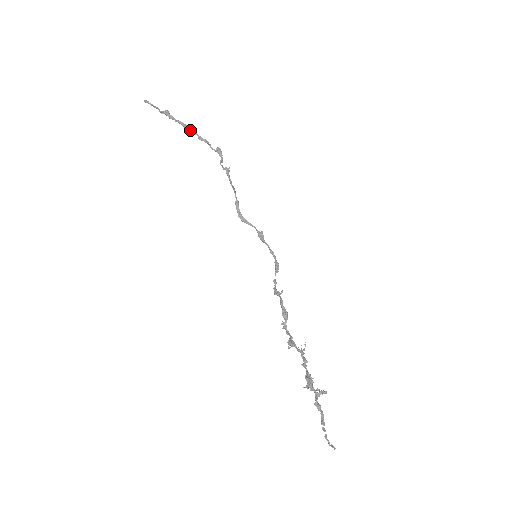
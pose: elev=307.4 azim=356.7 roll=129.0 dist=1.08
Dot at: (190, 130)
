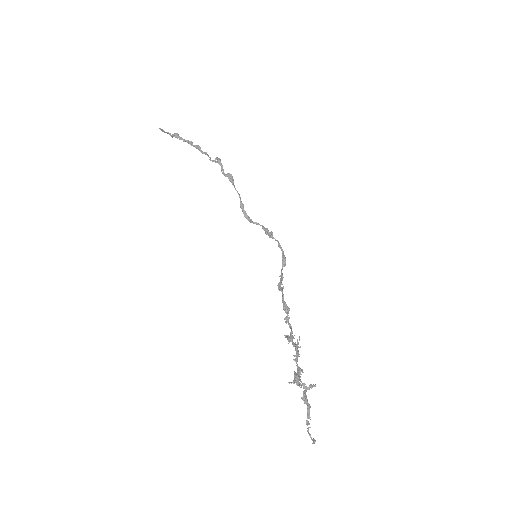
Dot at: (194, 146)
